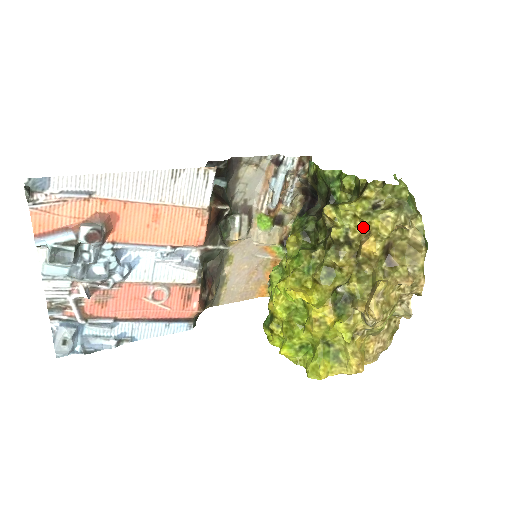
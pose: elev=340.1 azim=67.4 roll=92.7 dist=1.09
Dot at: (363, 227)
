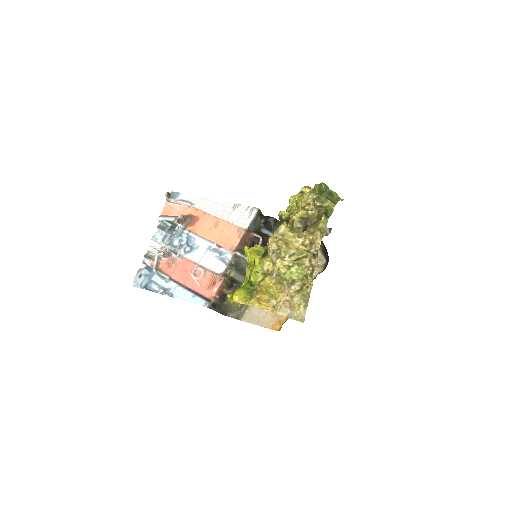
Dot at: occluded
